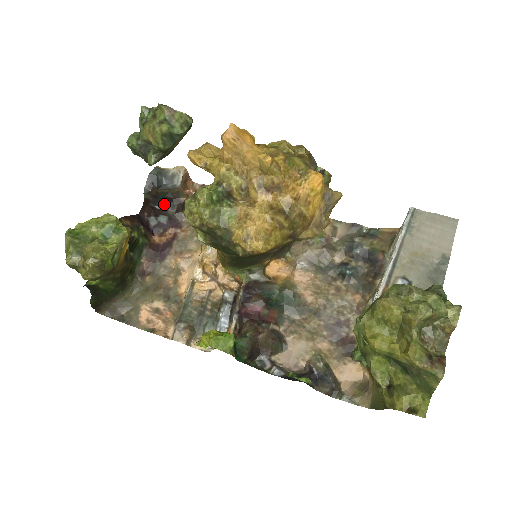
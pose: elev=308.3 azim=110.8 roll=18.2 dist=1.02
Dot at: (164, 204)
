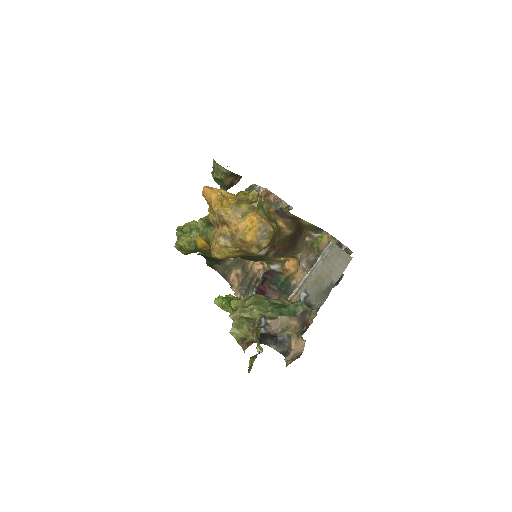
Dot at: occluded
